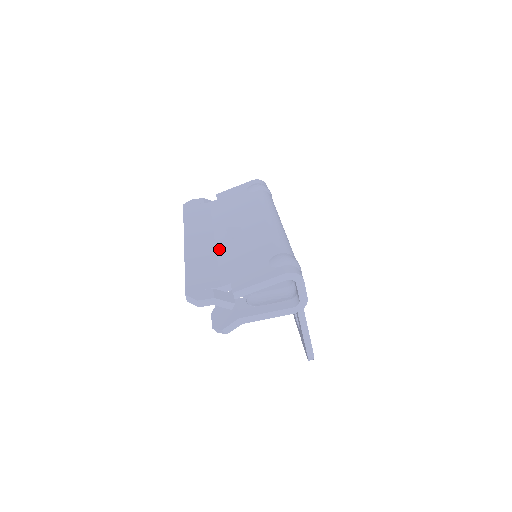
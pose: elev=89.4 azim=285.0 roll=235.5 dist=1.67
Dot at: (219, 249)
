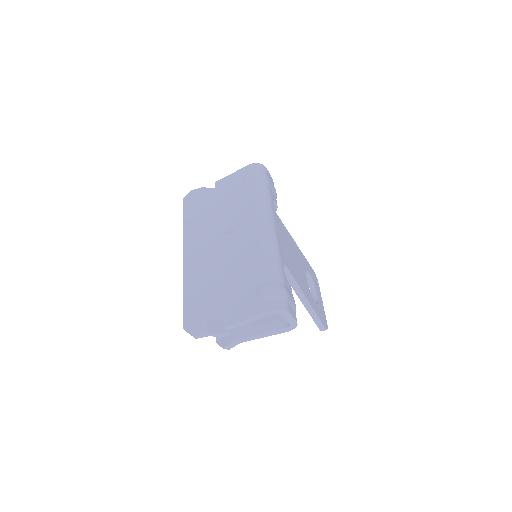
Dot at: (214, 266)
